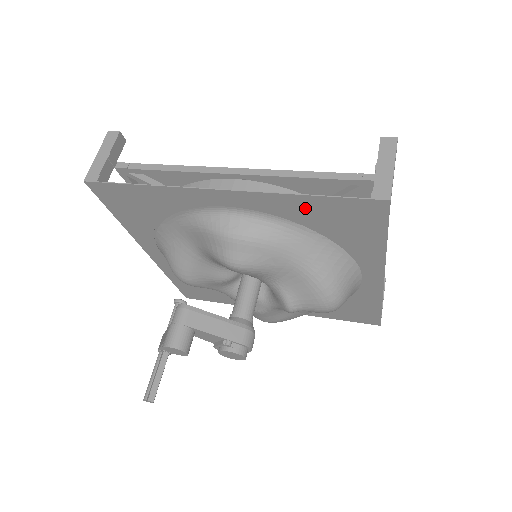
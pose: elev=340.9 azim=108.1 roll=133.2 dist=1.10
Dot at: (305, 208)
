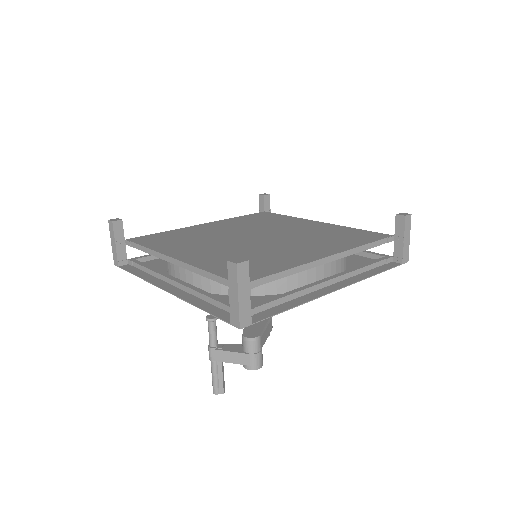
Dot at: (364, 271)
